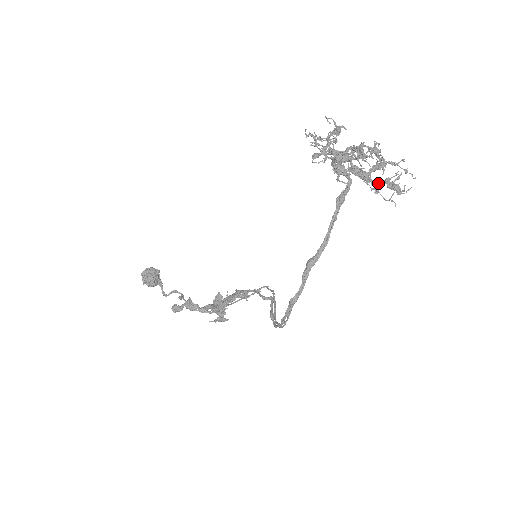
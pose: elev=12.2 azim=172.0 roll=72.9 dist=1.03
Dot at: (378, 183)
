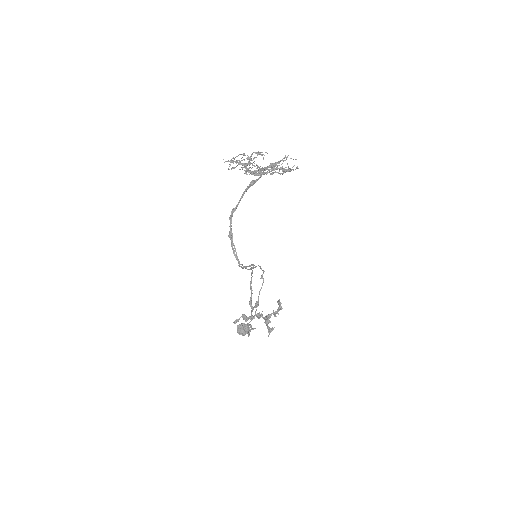
Dot at: occluded
